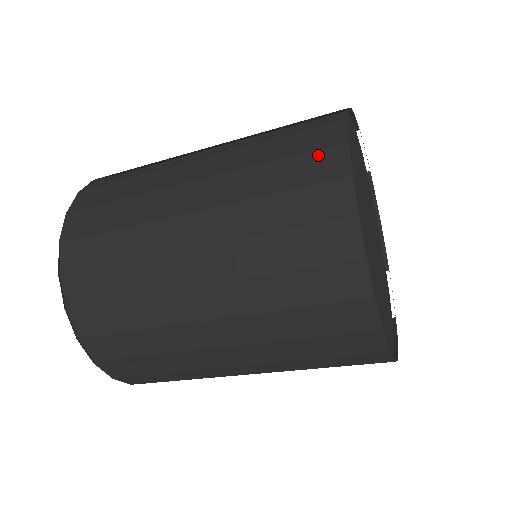
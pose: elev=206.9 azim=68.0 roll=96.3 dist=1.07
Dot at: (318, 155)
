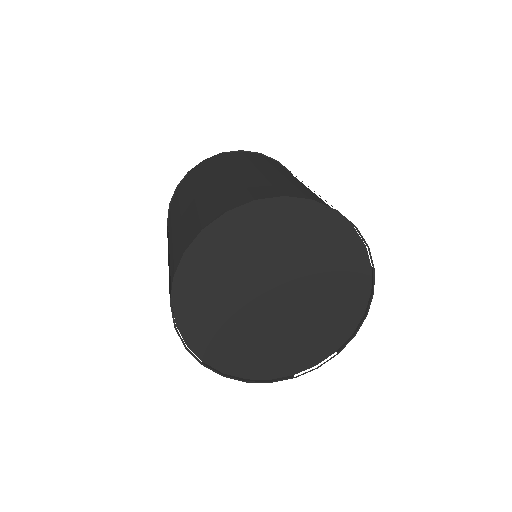
Dot at: occluded
